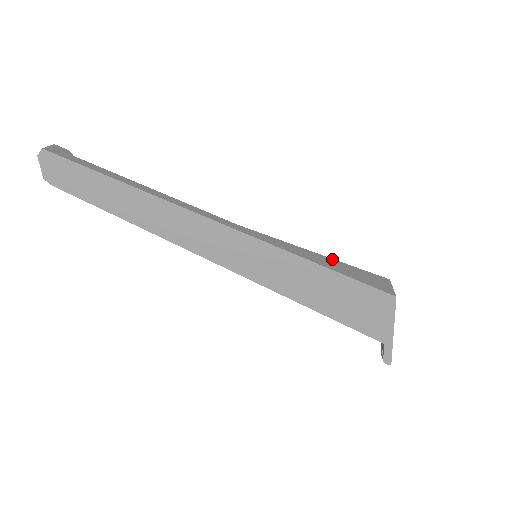
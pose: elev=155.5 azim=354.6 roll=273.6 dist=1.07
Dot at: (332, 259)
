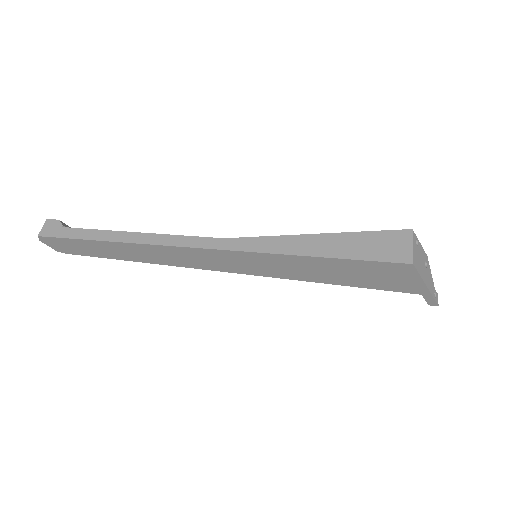
Dot at: (335, 234)
